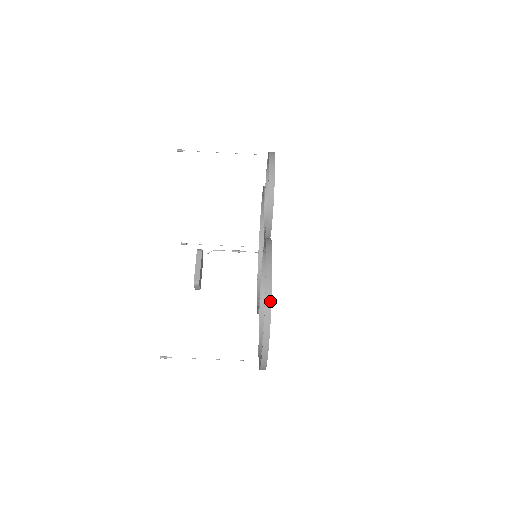
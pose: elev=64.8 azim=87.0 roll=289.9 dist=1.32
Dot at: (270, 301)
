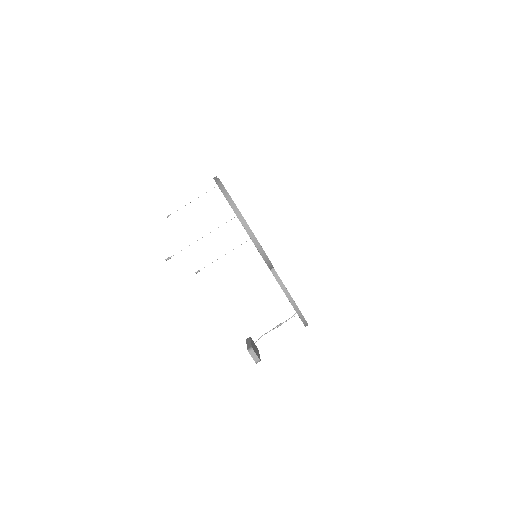
Dot at: (218, 179)
